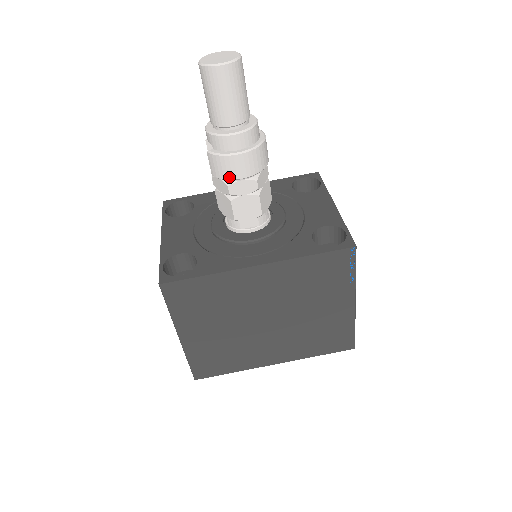
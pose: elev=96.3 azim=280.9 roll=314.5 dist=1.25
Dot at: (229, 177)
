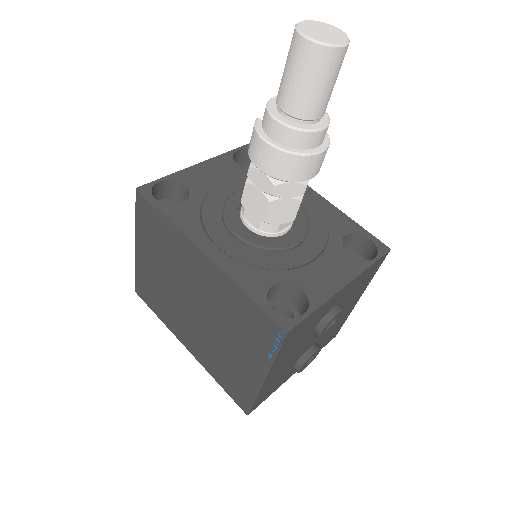
Dot at: (252, 158)
